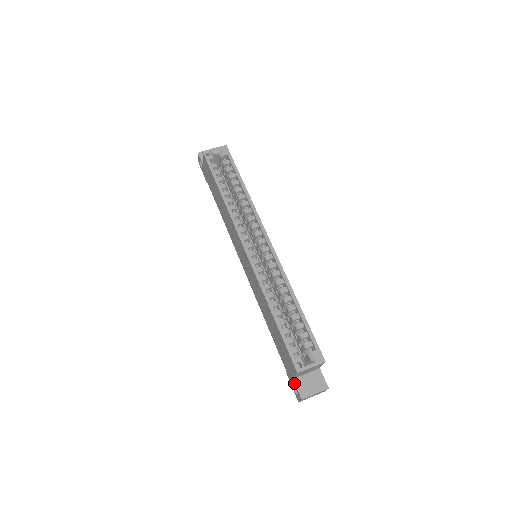
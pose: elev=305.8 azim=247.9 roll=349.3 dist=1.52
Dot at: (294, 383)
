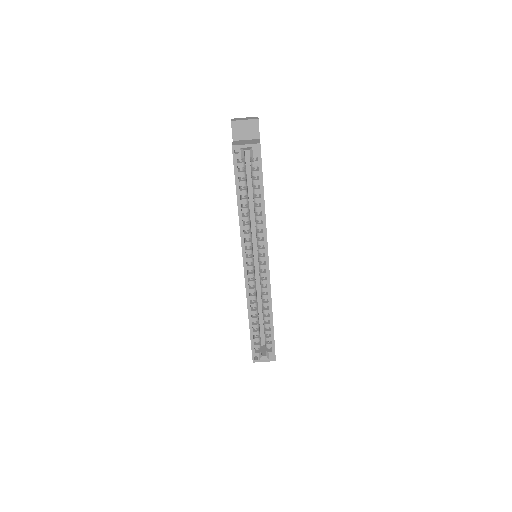
Dot at: occluded
